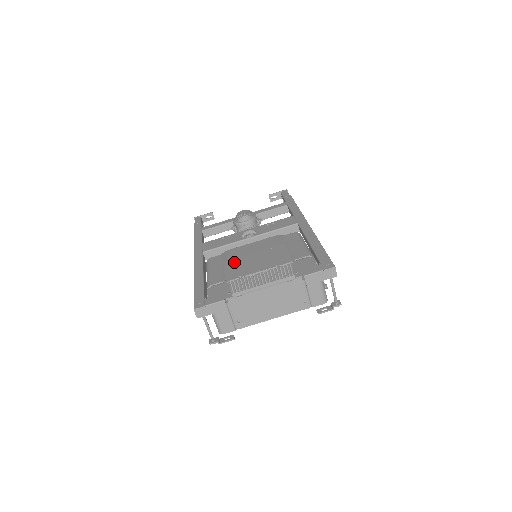
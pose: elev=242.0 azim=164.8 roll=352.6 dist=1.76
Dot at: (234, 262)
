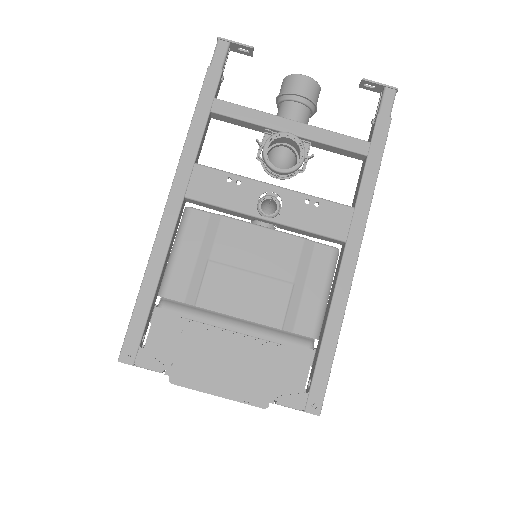
Dot at: (199, 336)
